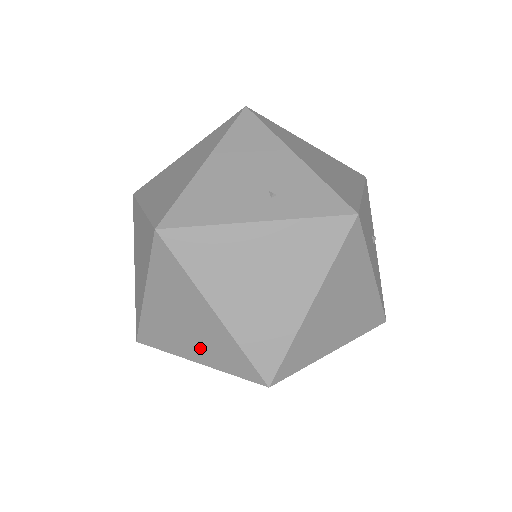
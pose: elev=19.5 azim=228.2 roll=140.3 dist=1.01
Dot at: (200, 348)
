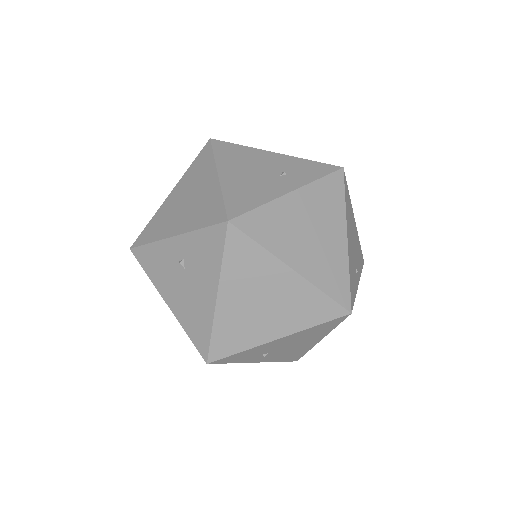
Dot at: (285, 179)
